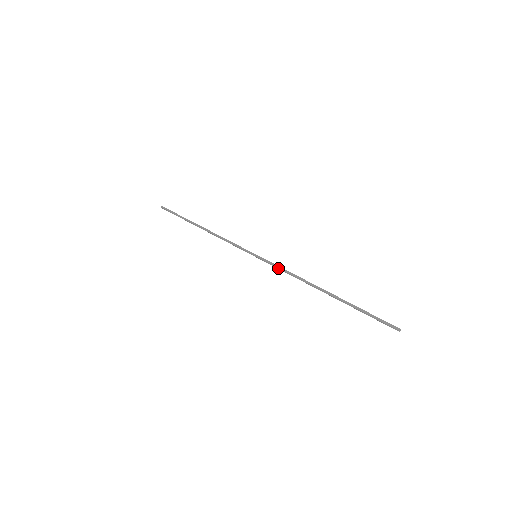
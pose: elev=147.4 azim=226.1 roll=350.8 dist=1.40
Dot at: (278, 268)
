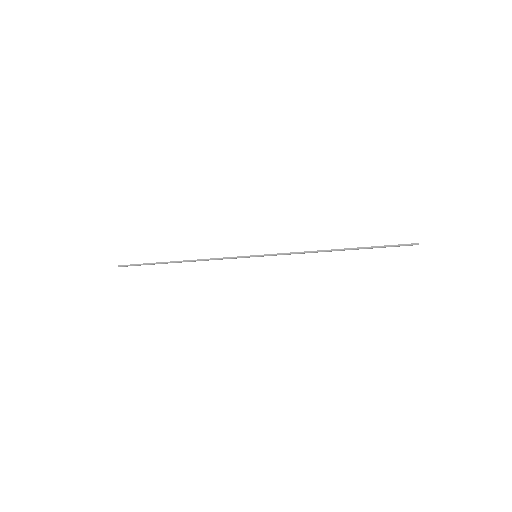
Dot at: (285, 253)
